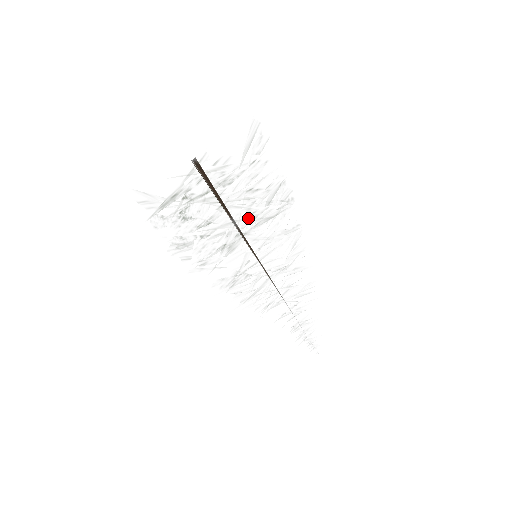
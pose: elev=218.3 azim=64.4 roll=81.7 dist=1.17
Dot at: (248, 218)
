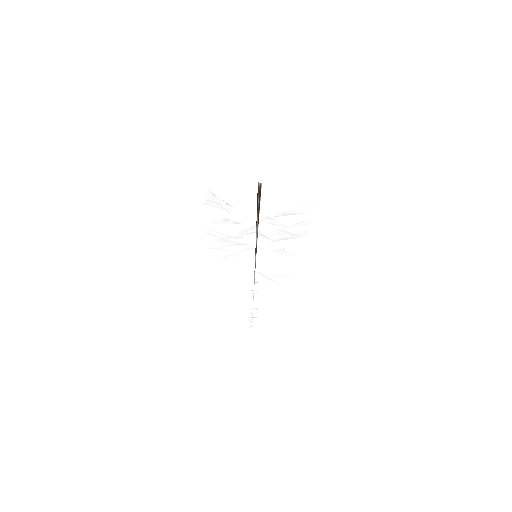
Dot at: occluded
